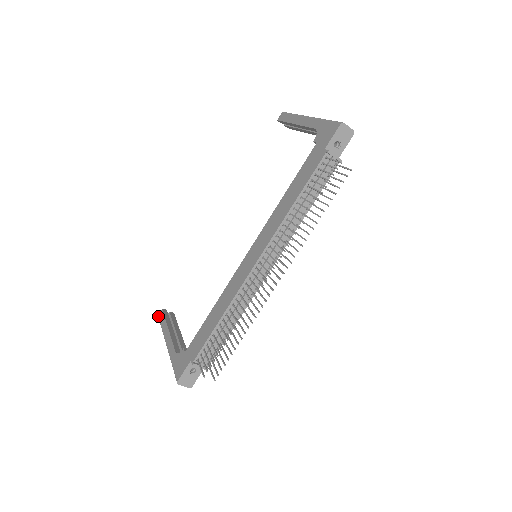
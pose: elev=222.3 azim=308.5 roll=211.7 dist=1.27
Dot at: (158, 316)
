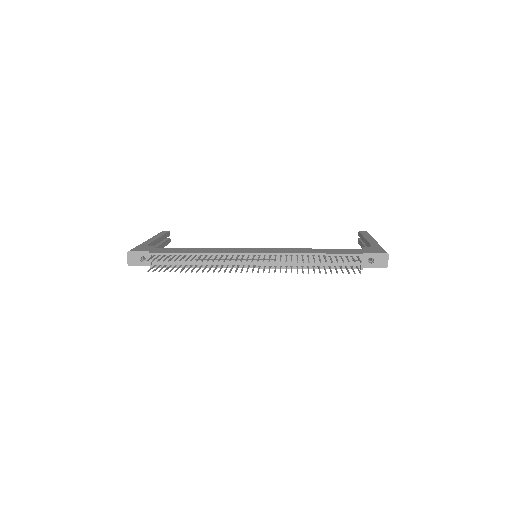
Dot at: (162, 231)
